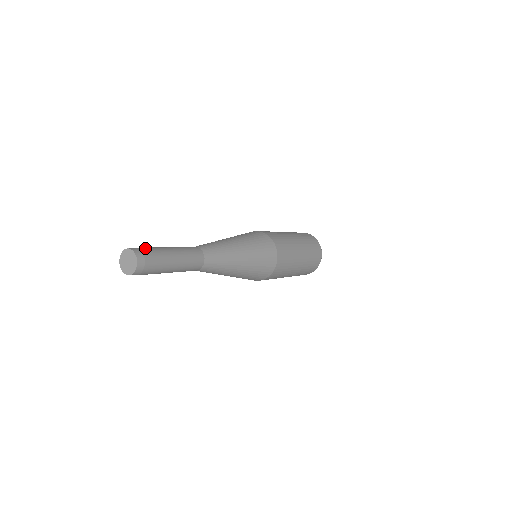
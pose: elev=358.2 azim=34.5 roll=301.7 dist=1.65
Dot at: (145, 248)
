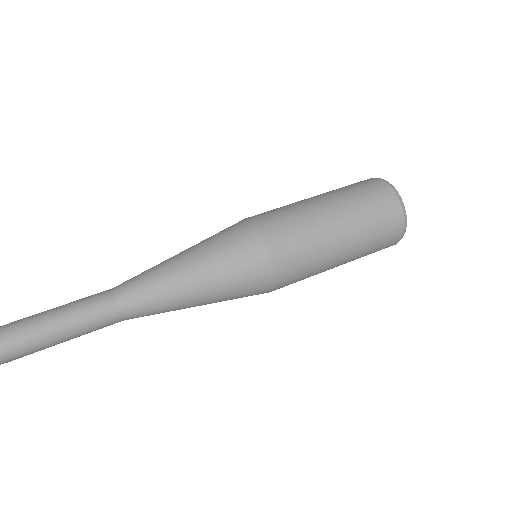
Dot at: (13, 352)
